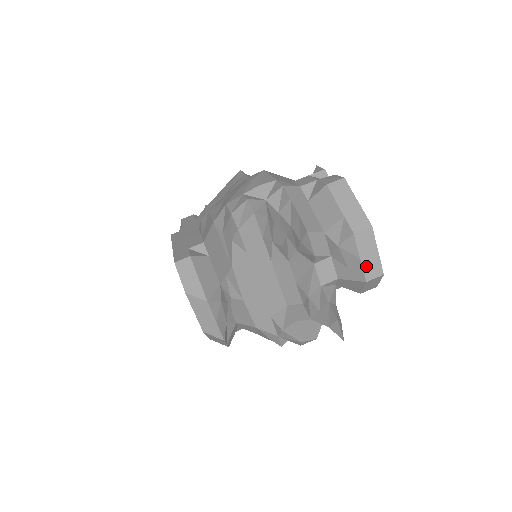
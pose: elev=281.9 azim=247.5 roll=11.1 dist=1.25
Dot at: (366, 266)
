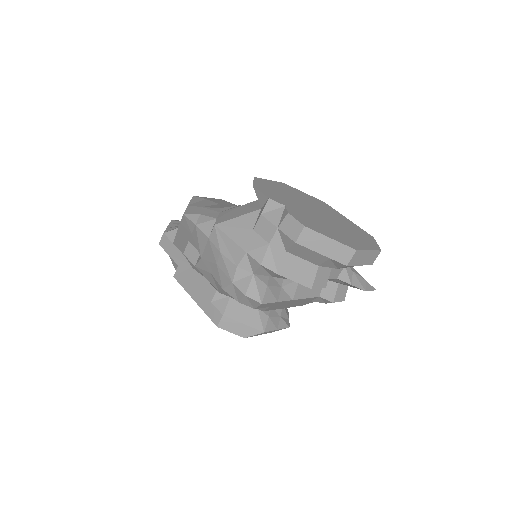
Dot at: (367, 262)
